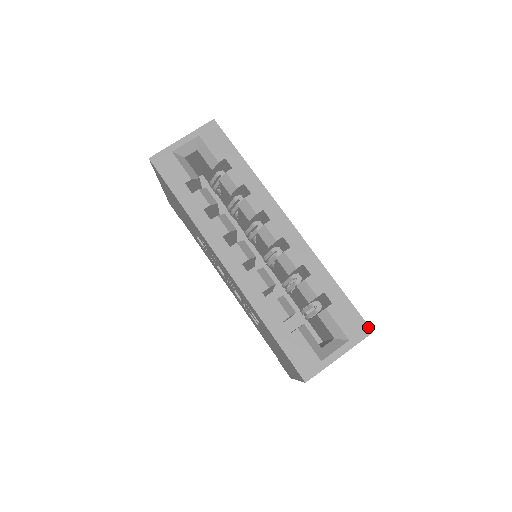
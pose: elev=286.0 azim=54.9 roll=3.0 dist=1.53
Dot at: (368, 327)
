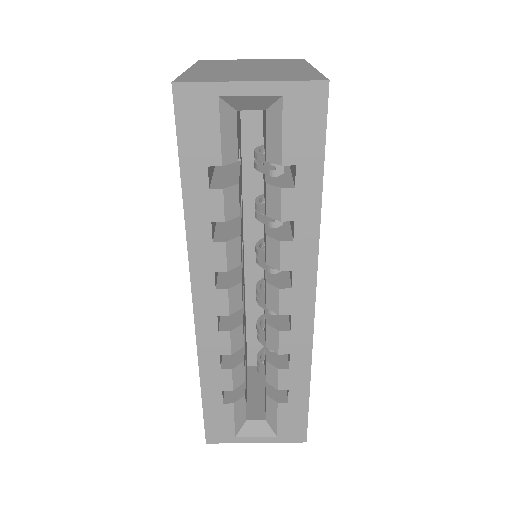
Dot at: (305, 437)
